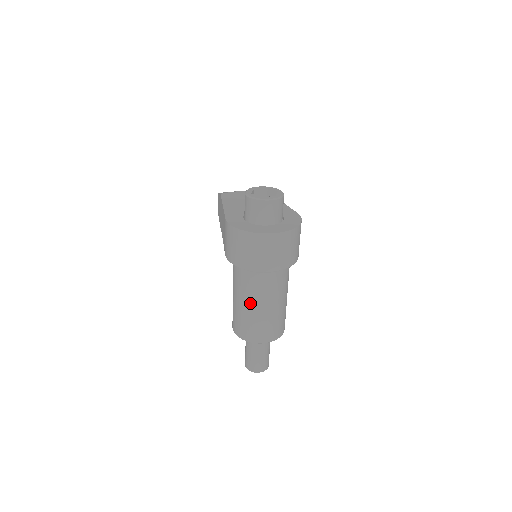
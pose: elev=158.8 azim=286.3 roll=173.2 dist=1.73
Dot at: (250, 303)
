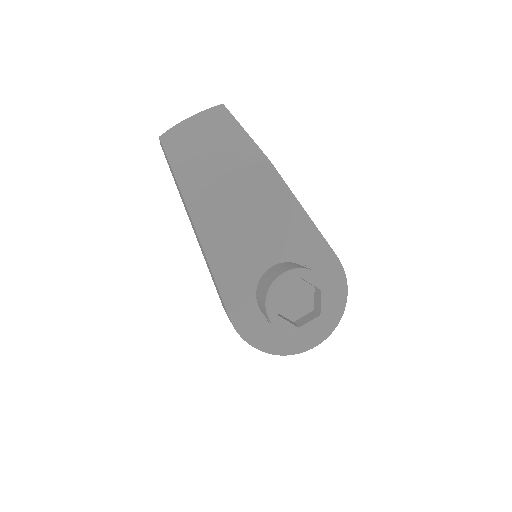
Dot at: occluded
